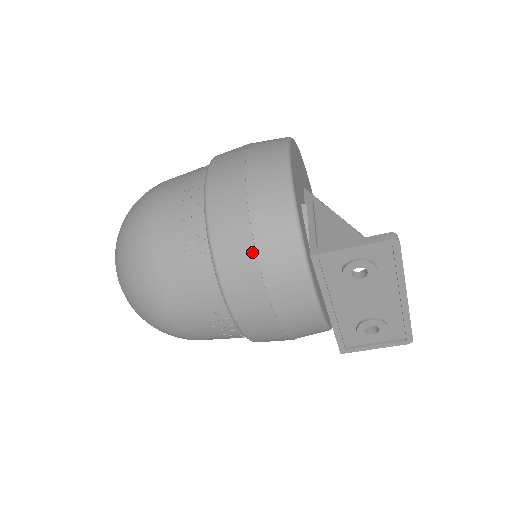
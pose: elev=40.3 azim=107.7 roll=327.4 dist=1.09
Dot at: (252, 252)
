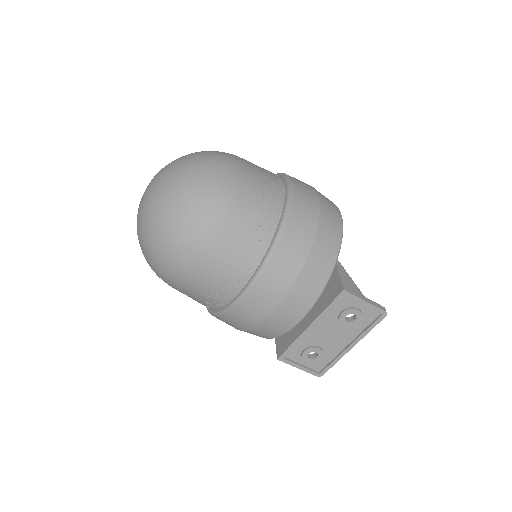
Dot at: (303, 260)
